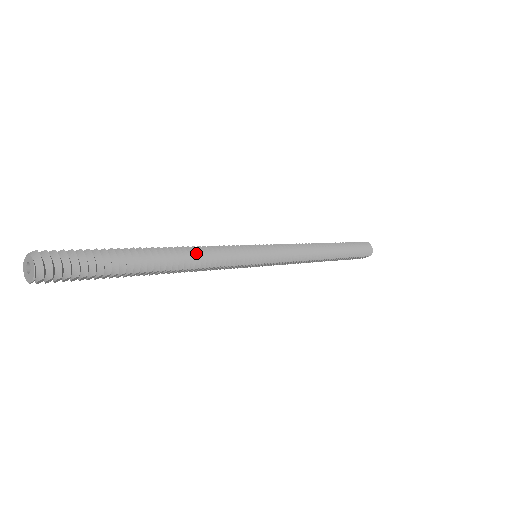
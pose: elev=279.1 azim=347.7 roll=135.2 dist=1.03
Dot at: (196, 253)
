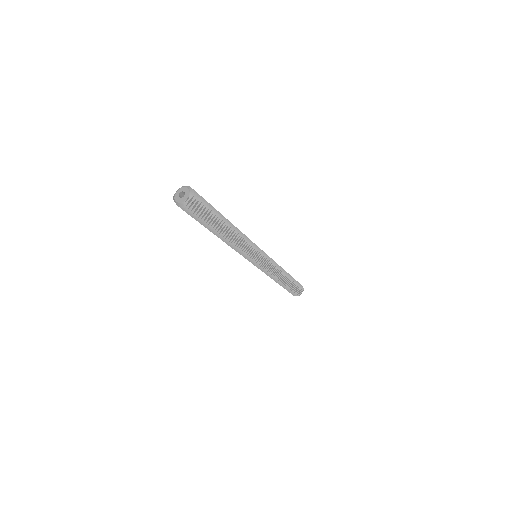
Dot at: occluded
